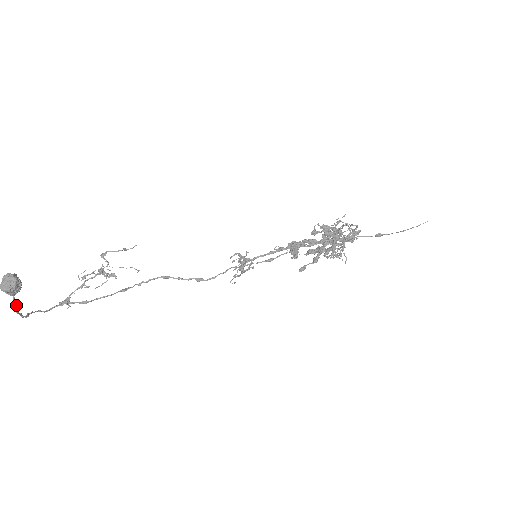
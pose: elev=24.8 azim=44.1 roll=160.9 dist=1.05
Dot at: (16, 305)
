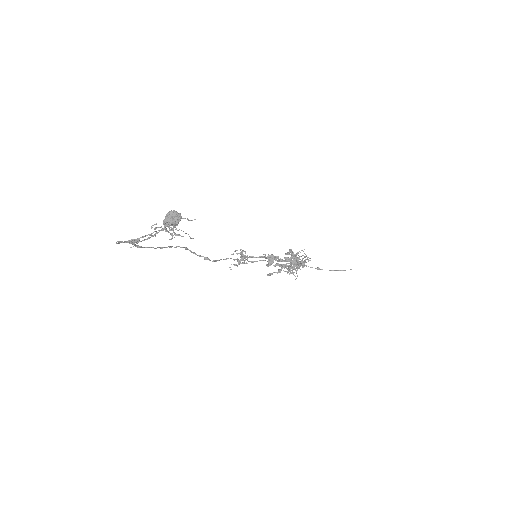
Dot at: occluded
